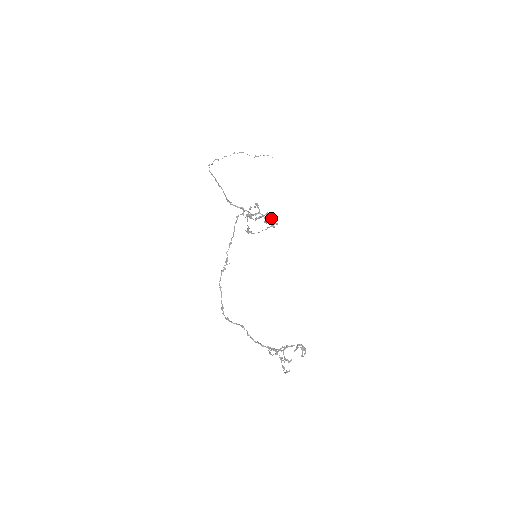
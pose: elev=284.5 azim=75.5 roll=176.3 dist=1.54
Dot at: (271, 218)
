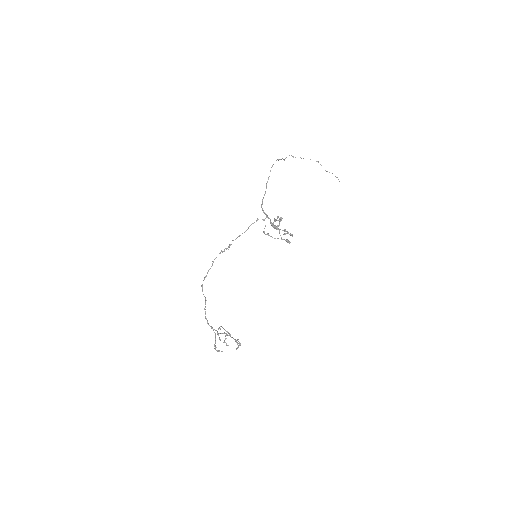
Dot at: occluded
